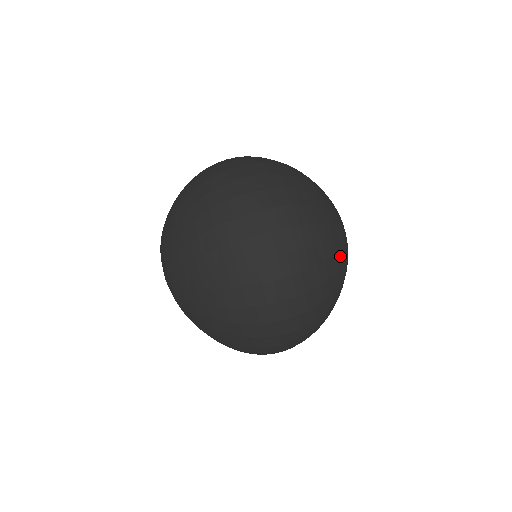
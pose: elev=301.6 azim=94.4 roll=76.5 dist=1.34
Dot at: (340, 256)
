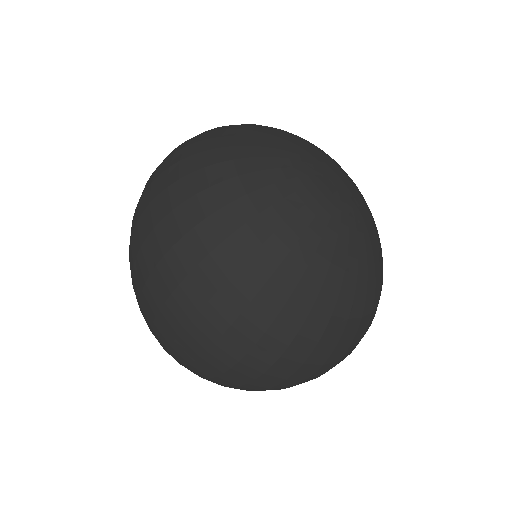
Dot at: occluded
